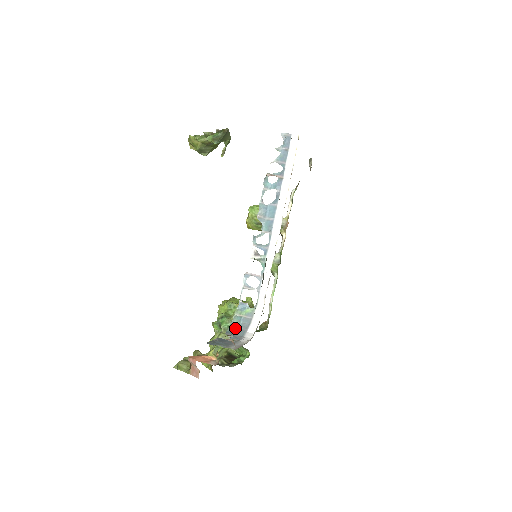
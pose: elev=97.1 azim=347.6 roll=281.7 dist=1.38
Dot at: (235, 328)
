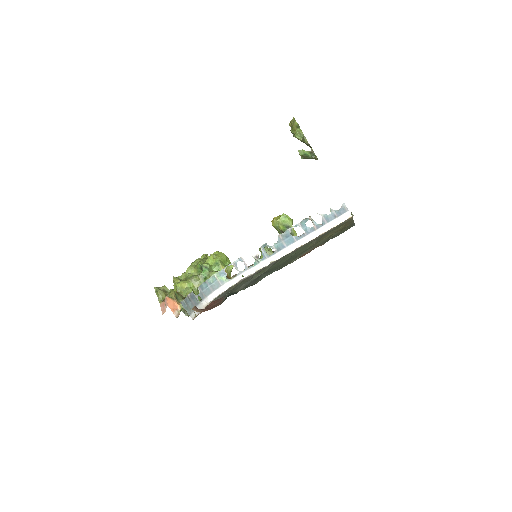
Dot at: (207, 285)
